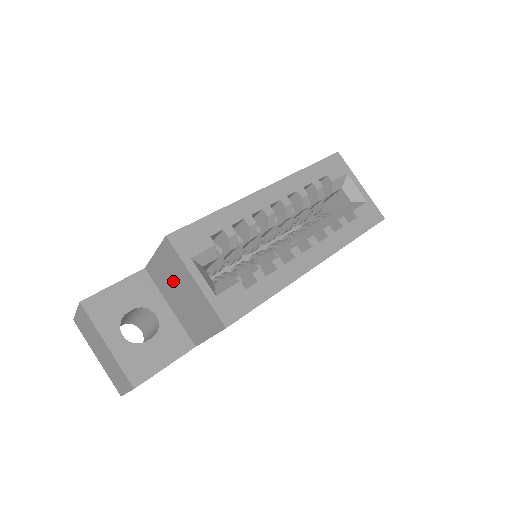
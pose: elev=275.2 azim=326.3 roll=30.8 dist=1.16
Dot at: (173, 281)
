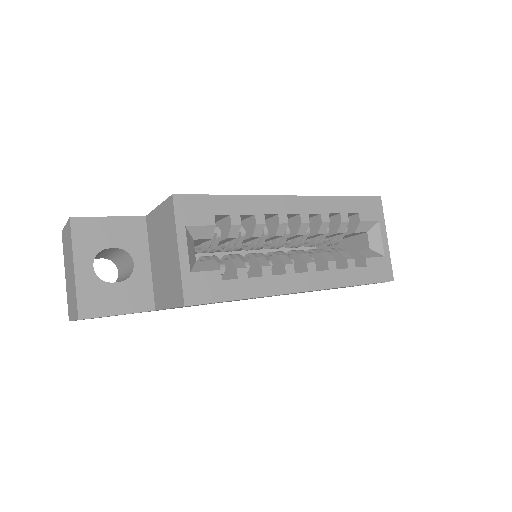
Dot at: (162, 240)
